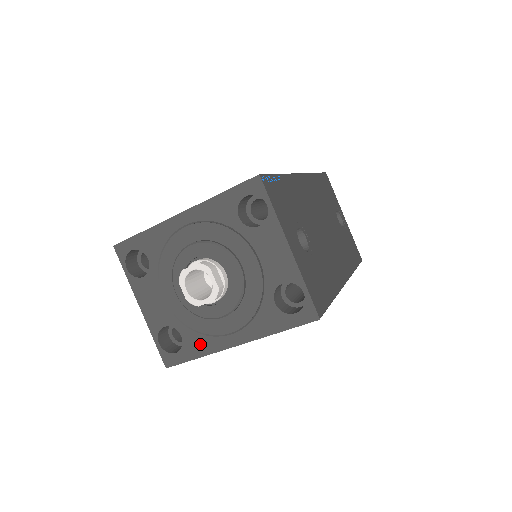
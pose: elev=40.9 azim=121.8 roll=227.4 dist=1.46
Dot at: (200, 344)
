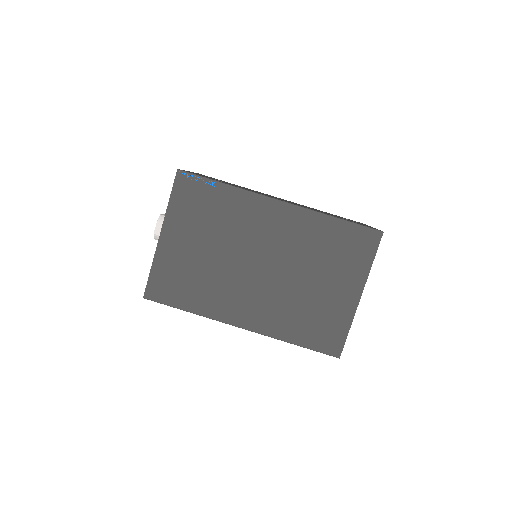
Dot at: occluded
